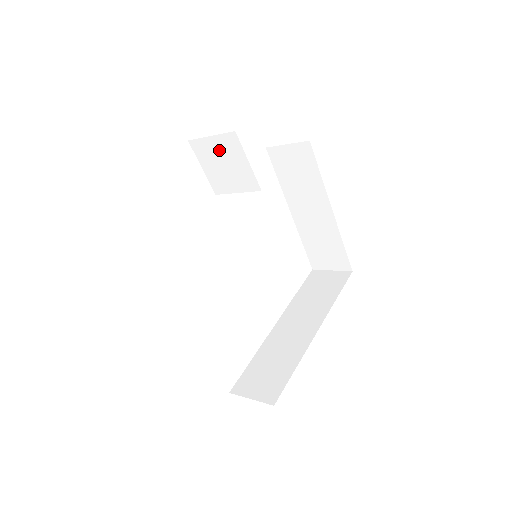
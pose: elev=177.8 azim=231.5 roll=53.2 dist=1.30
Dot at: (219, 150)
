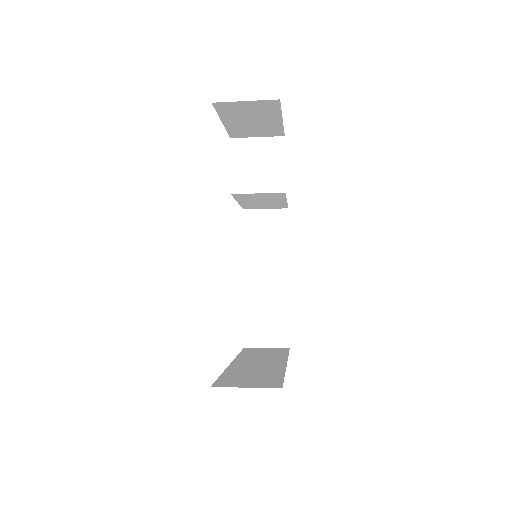
Dot at: (259, 150)
